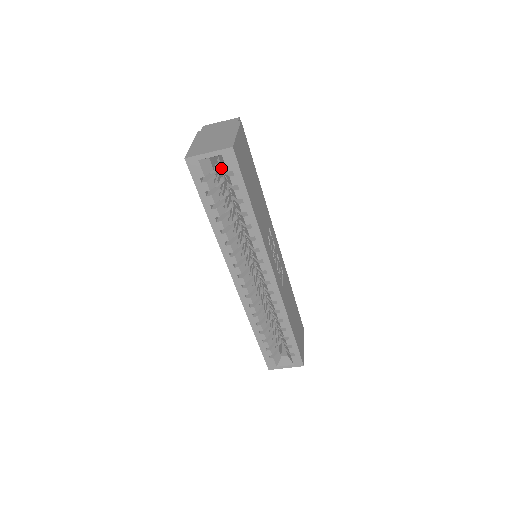
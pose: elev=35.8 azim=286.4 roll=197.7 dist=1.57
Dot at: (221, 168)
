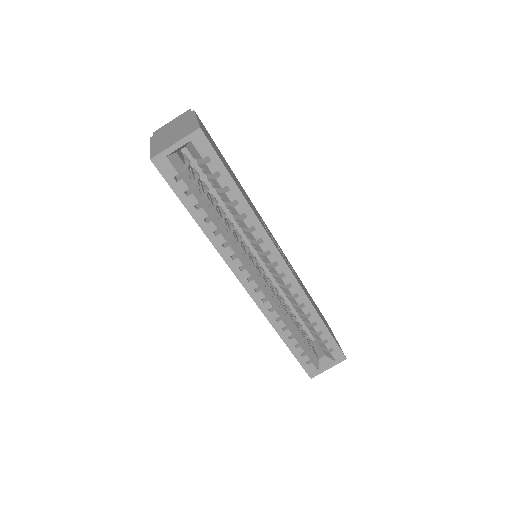
Dot at: (190, 166)
